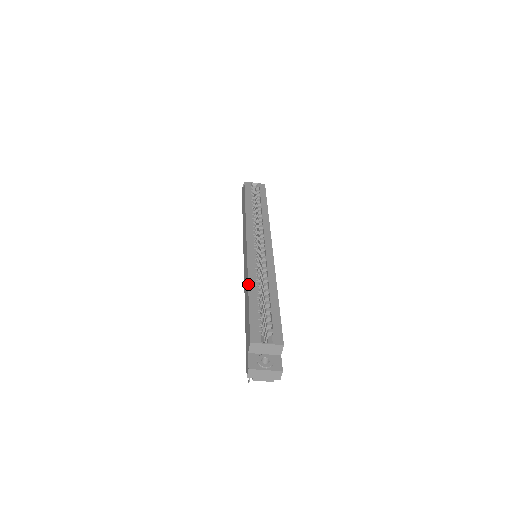
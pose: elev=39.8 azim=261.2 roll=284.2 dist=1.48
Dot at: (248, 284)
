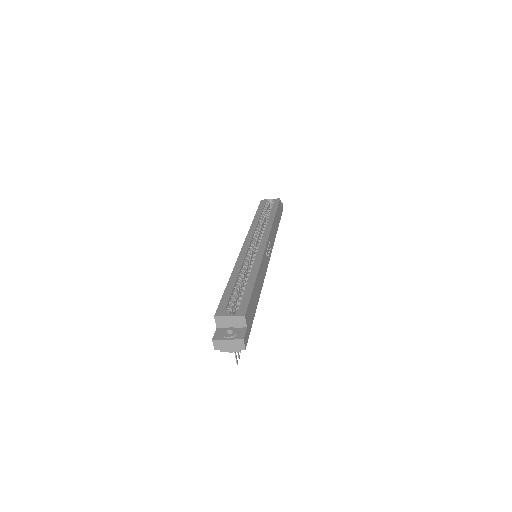
Dot at: (231, 274)
